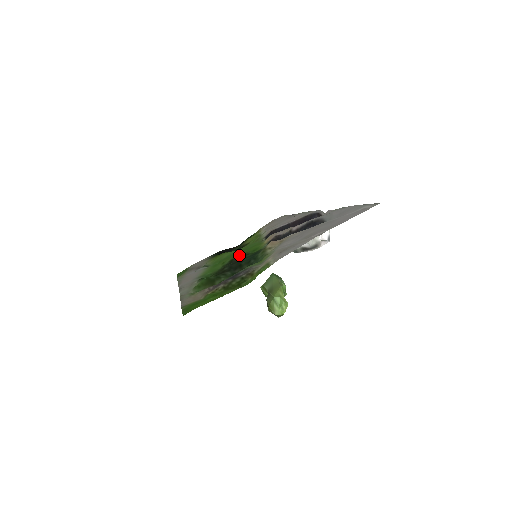
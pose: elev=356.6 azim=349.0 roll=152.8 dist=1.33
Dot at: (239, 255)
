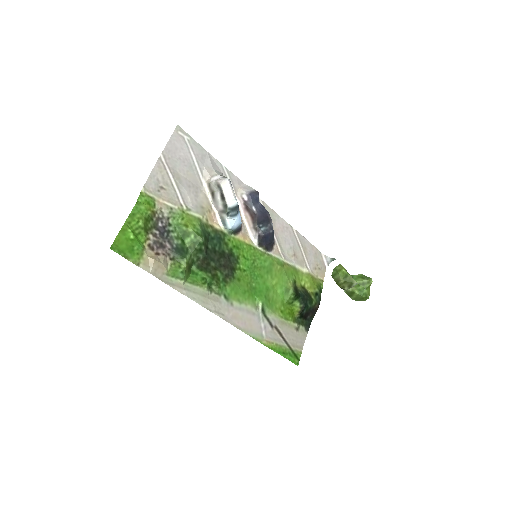
Dot at: (238, 264)
